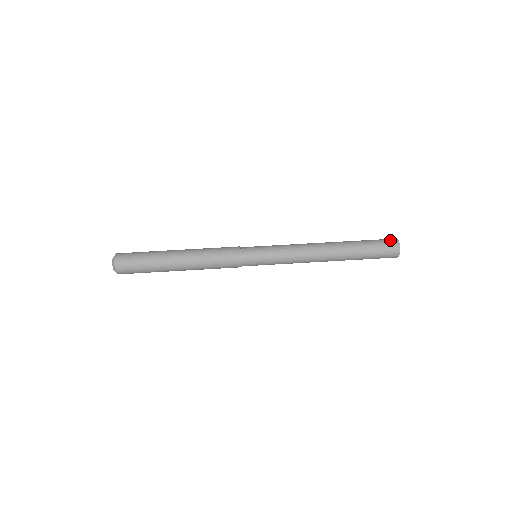
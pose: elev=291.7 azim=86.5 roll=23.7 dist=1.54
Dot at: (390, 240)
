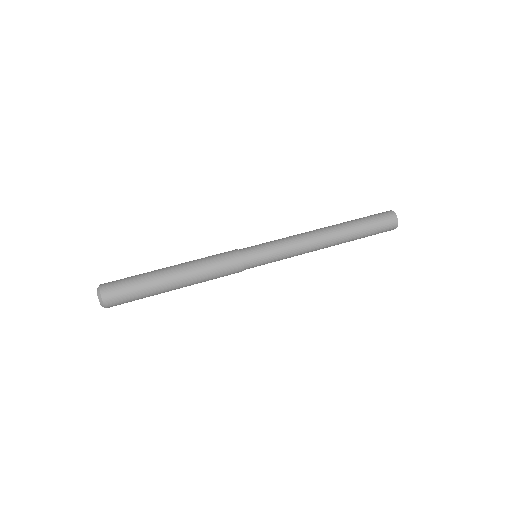
Dot at: (386, 213)
